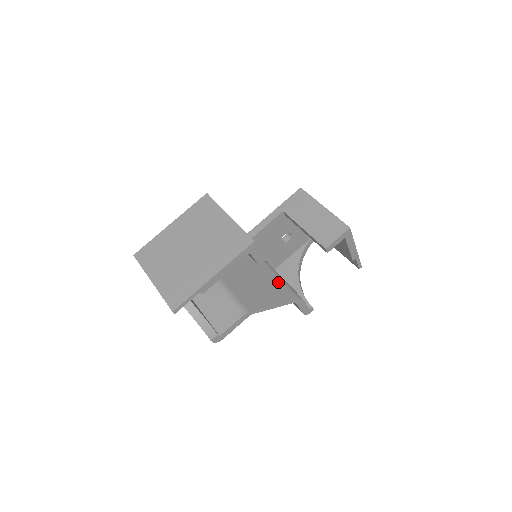
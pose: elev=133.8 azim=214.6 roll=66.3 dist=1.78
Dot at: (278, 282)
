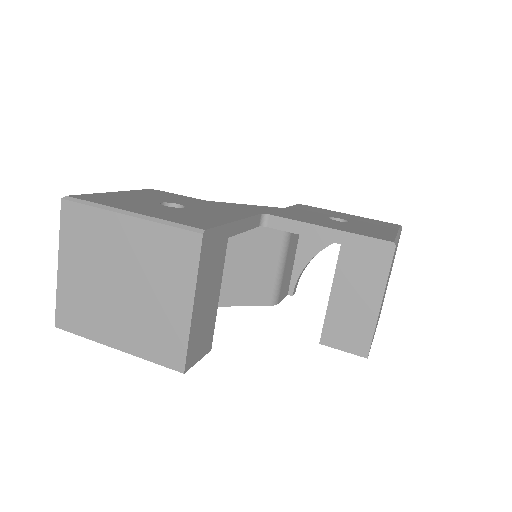
Dot at: (270, 271)
